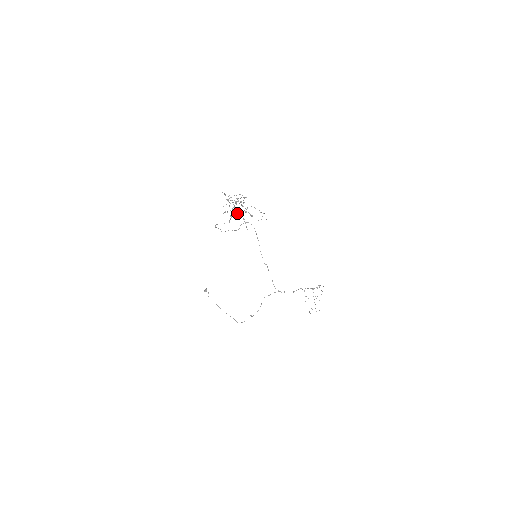
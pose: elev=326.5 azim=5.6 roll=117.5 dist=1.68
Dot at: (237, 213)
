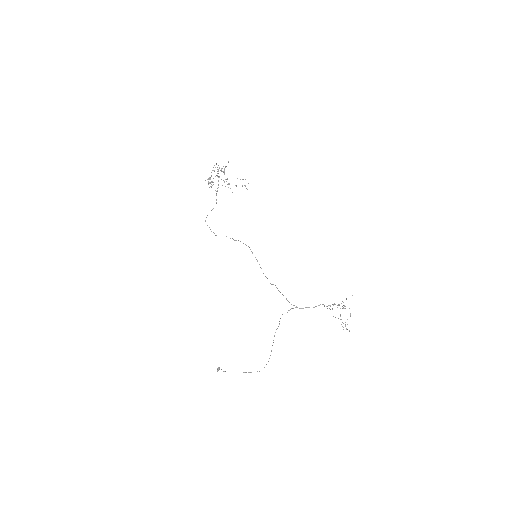
Dot at: occluded
